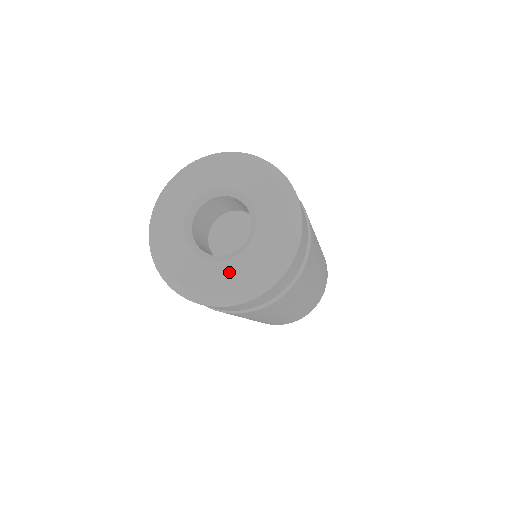
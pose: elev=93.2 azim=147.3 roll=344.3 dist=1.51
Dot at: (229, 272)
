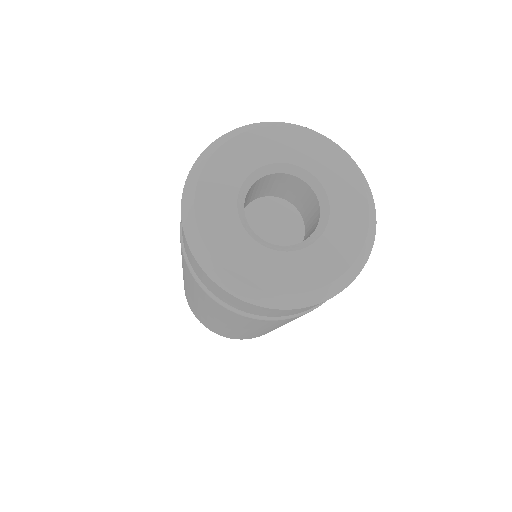
Dot at: (293, 267)
